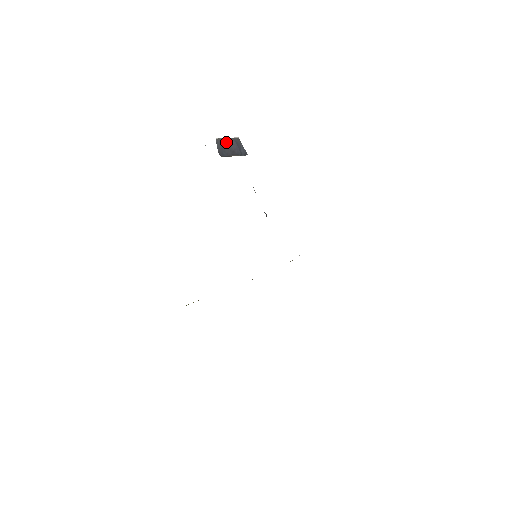
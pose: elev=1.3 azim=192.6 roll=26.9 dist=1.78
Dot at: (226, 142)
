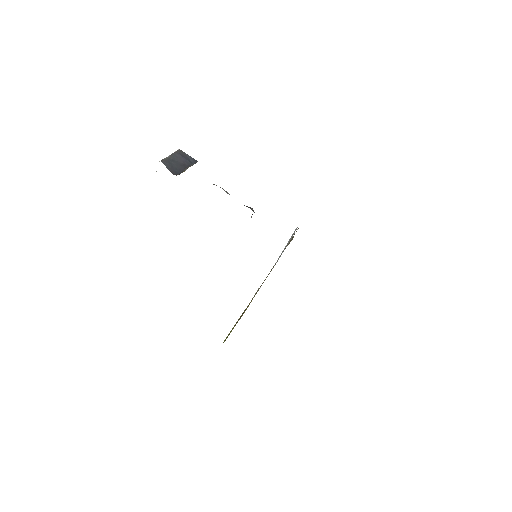
Dot at: (171, 159)
